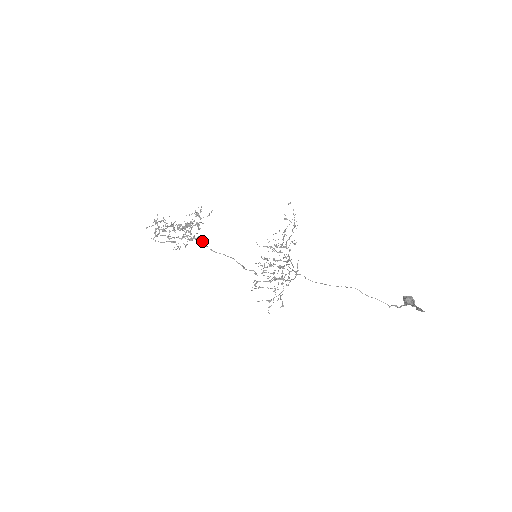
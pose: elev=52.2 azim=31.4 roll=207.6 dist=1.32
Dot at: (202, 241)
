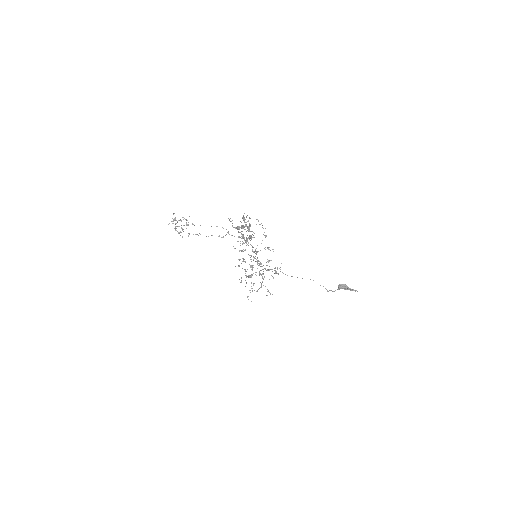
Dot at: occluded
